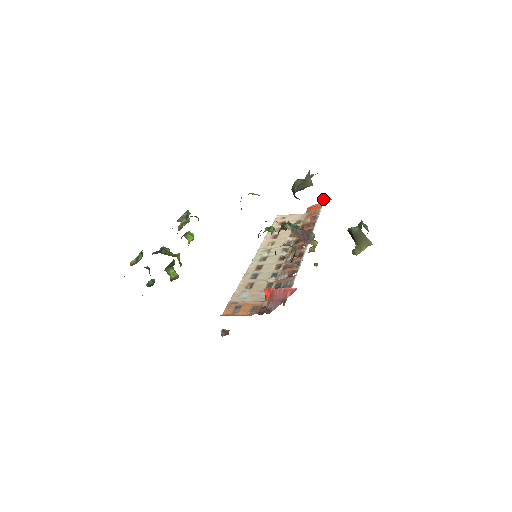
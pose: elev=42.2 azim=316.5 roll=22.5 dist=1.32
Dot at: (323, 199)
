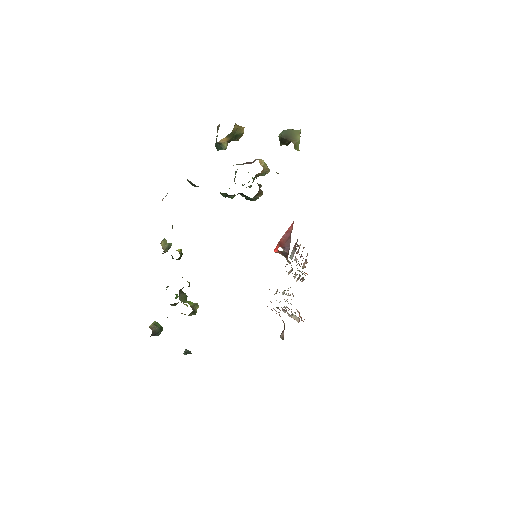
Dot at: (240, 133)
